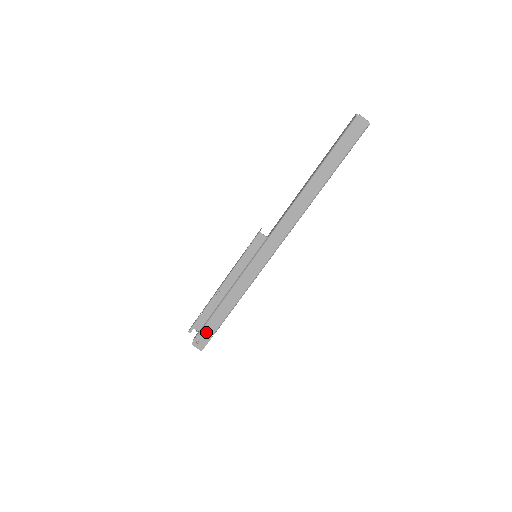
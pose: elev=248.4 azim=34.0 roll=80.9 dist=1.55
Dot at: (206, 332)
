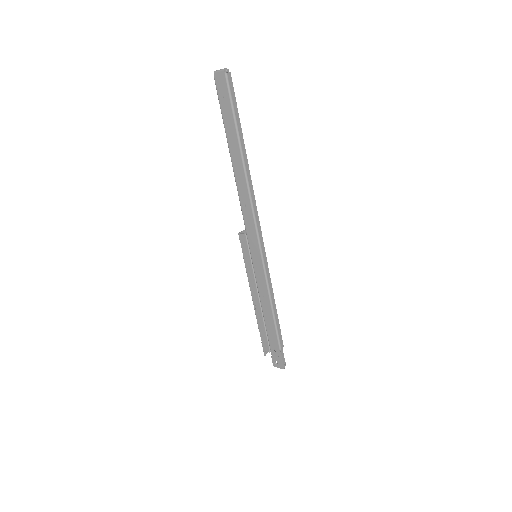
Dot at: occluded
